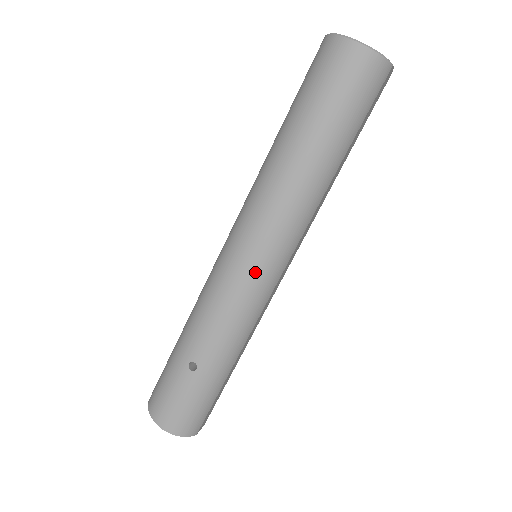
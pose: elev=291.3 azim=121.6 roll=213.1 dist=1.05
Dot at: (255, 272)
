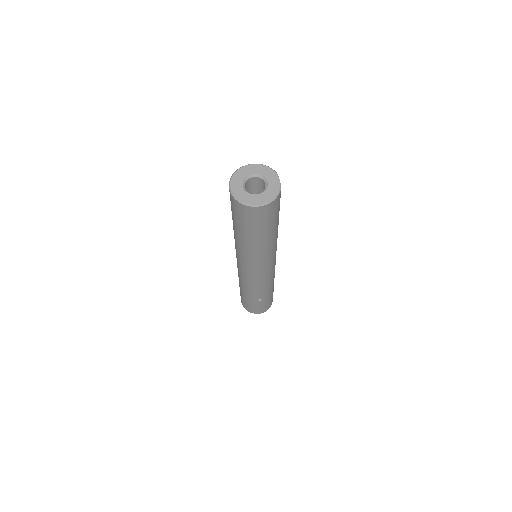
Dot at: (267, 272)
